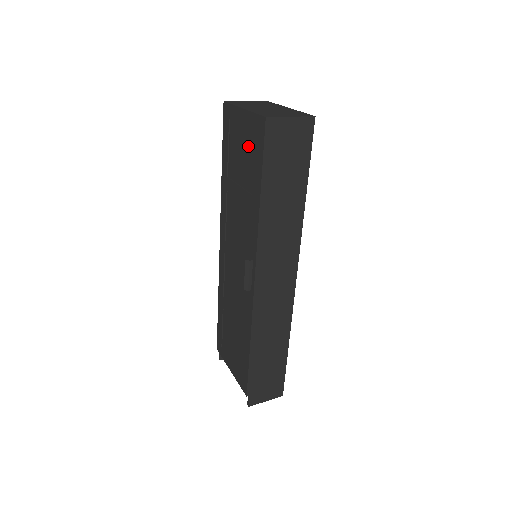
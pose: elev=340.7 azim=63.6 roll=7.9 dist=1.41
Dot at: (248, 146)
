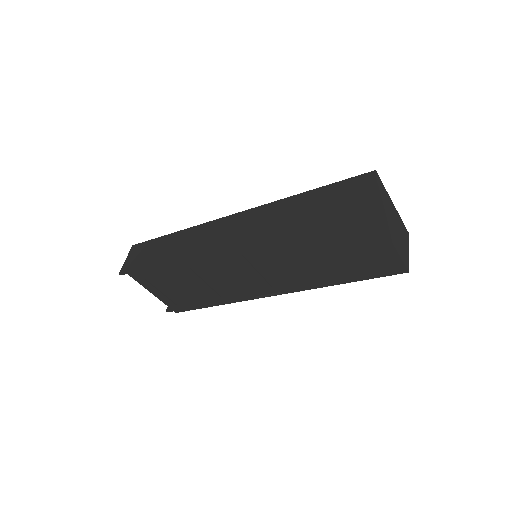
Dot at: (365, 258)
